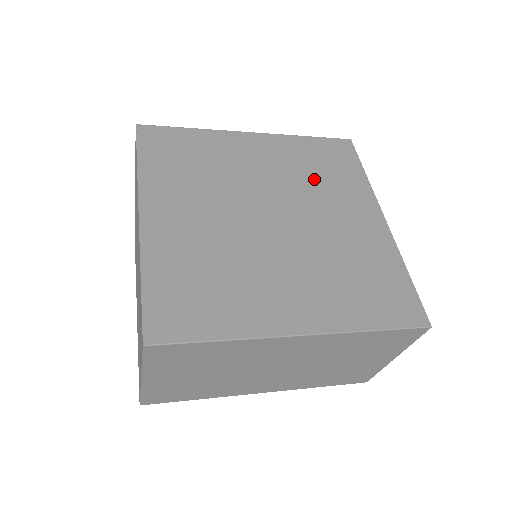
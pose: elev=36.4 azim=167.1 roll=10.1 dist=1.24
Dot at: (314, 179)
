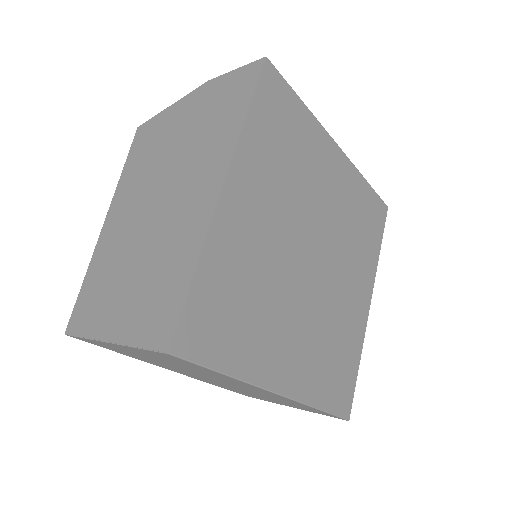
Dot at: (352, 234)
